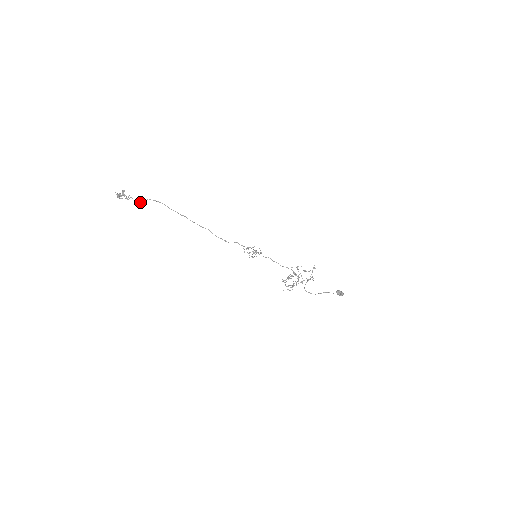
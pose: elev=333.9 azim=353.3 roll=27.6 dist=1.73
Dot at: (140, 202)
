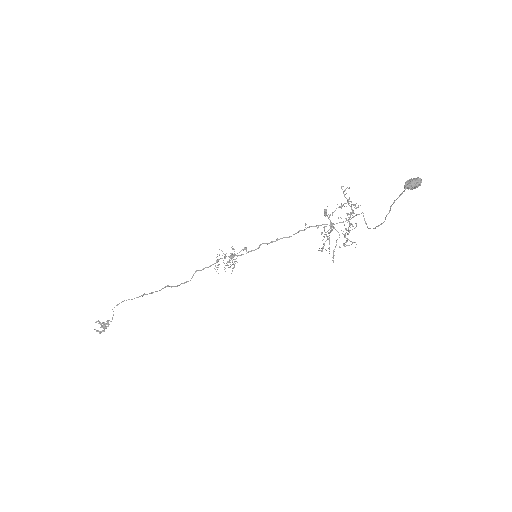
Dot at: (112, 319)
